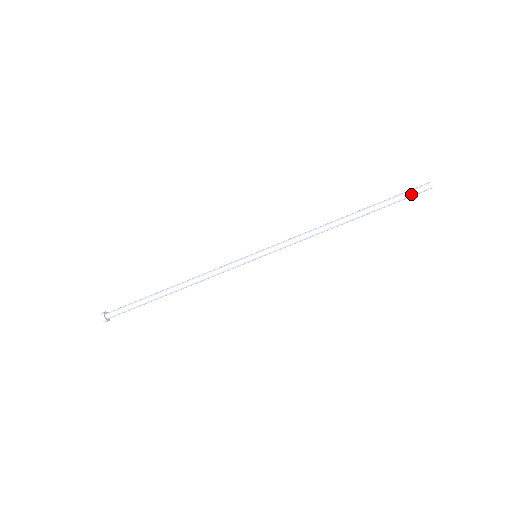
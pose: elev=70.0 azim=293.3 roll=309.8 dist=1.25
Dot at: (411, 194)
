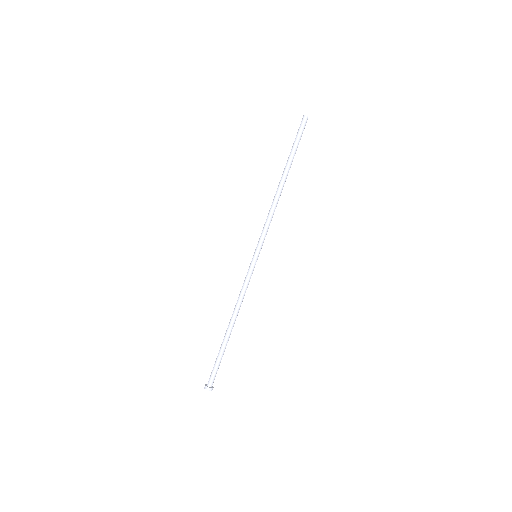
Dot at: (301, 132)
